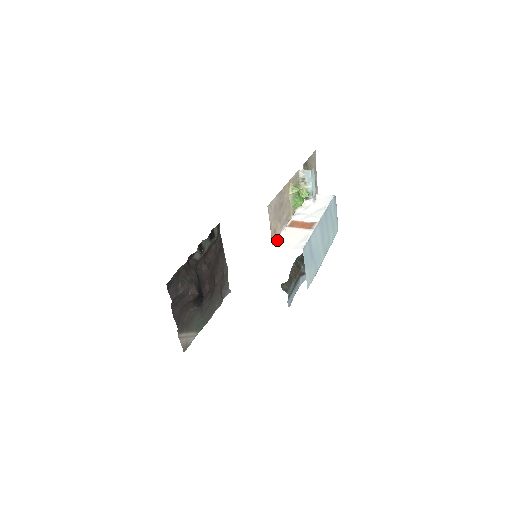
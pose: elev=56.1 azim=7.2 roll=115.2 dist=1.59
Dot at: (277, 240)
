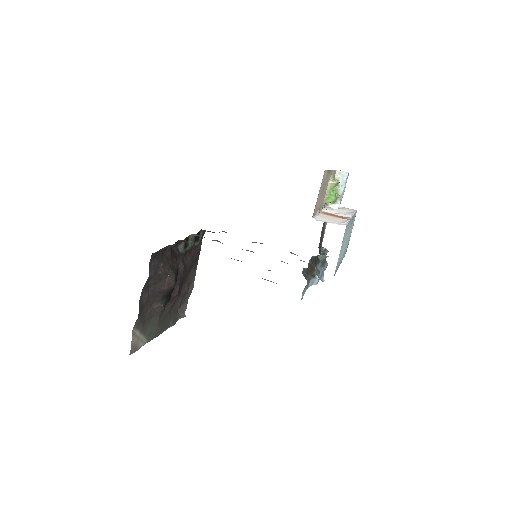
Dot at: (315, 216)
